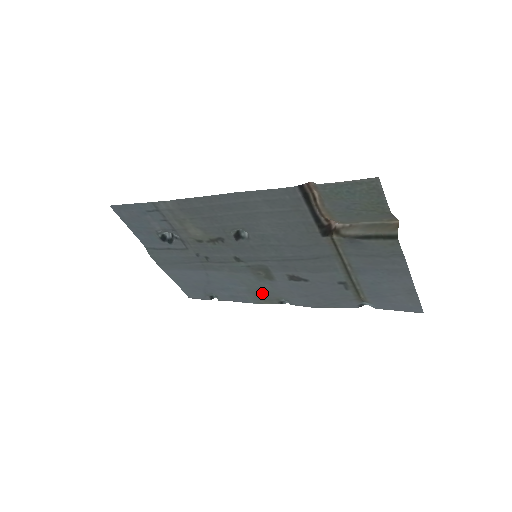
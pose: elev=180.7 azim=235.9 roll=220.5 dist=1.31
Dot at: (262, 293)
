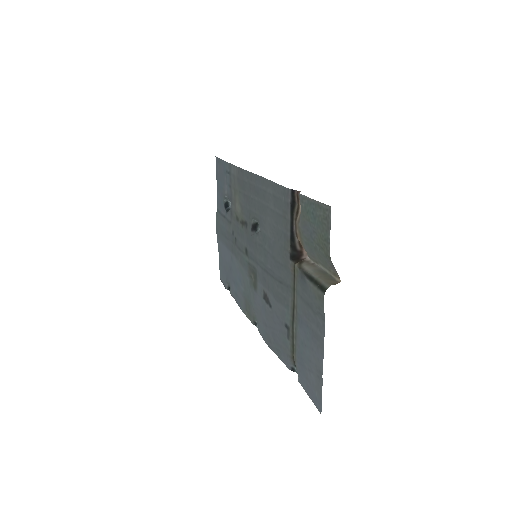
Dot at: (249, 303)
